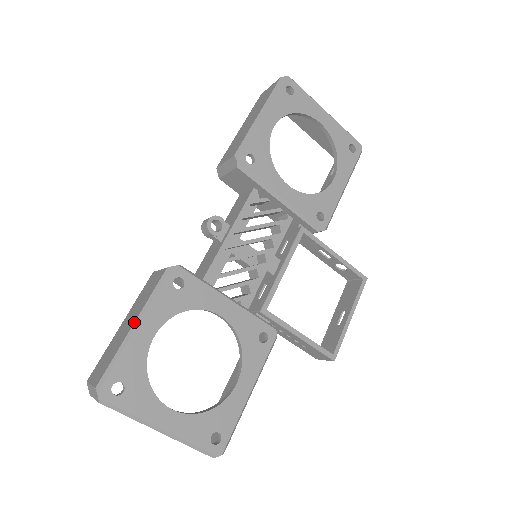
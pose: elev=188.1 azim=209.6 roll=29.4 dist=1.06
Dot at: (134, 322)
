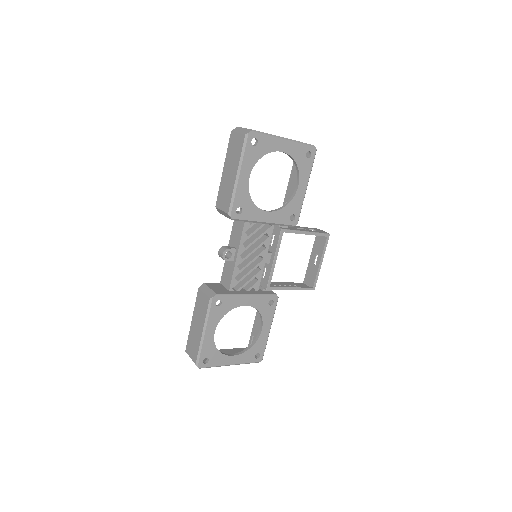
Dot at: (202, 331)
